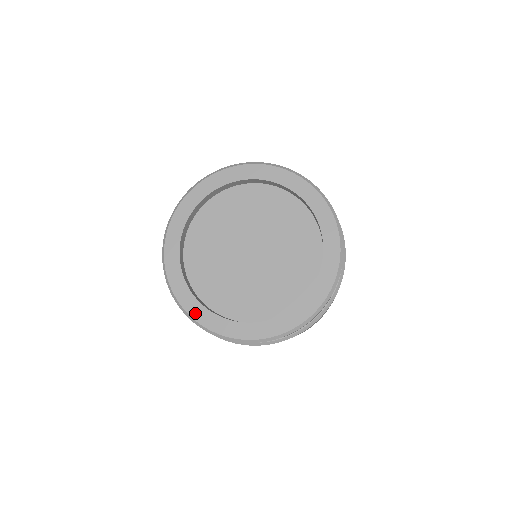
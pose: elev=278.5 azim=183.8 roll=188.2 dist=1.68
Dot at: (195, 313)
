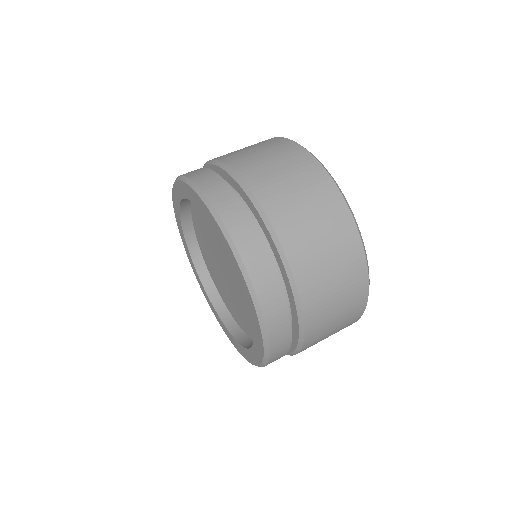
Dot at: (200, 284)
